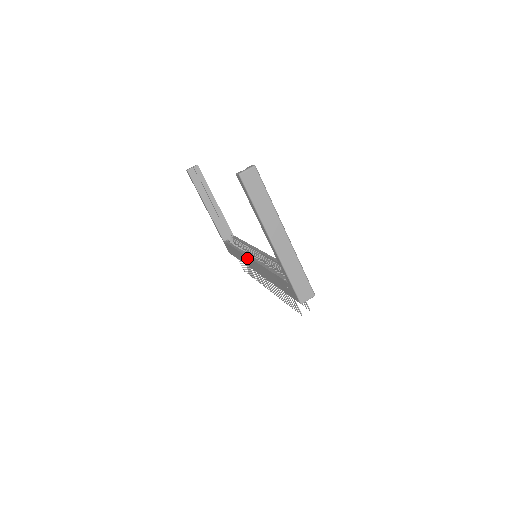
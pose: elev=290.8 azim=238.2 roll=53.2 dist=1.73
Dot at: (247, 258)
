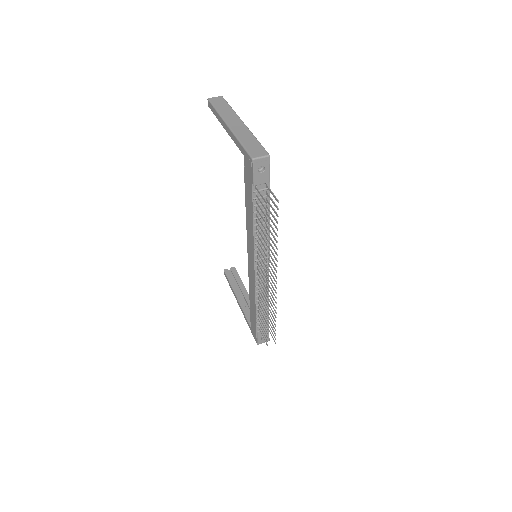
Dot at: (249, 267)
